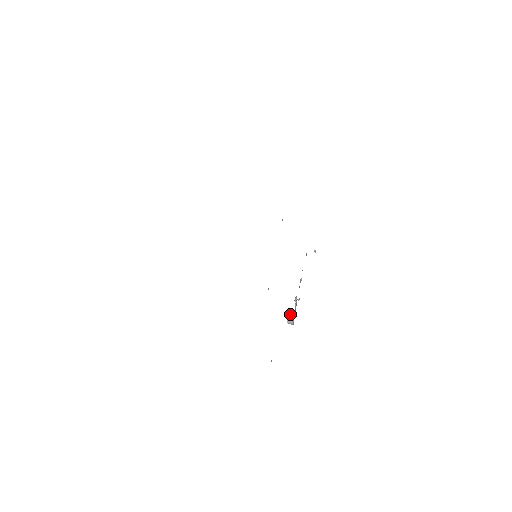
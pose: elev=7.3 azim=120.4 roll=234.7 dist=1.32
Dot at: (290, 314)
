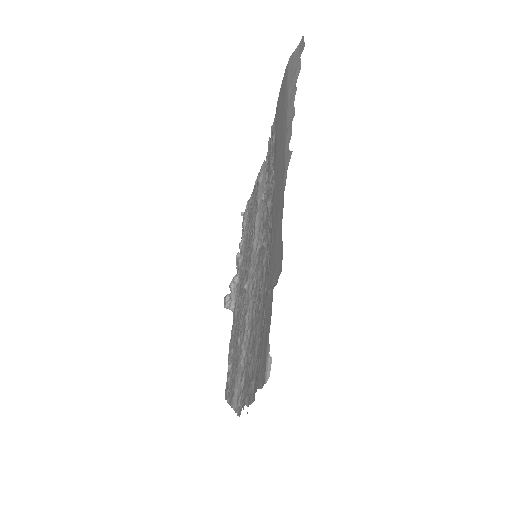
Dot at: (230, 298)
